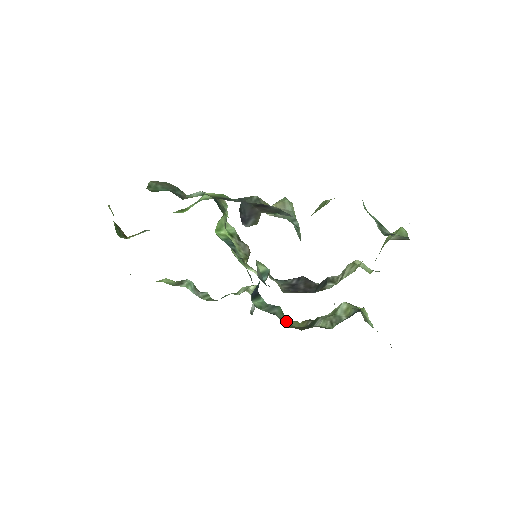
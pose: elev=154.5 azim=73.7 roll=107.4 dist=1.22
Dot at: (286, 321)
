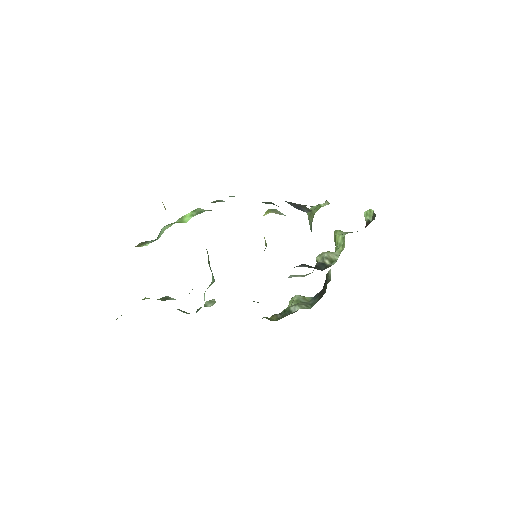
Dot at: occluded
